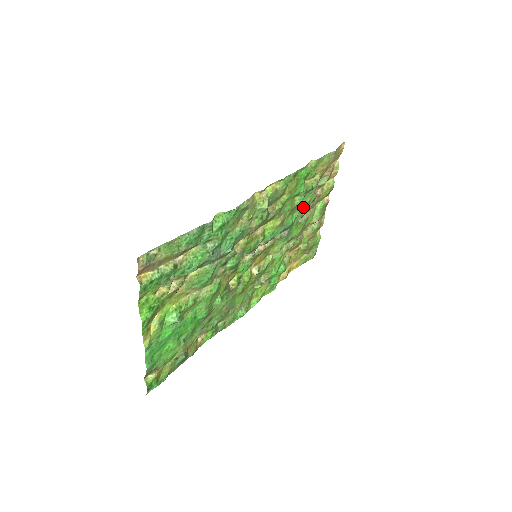
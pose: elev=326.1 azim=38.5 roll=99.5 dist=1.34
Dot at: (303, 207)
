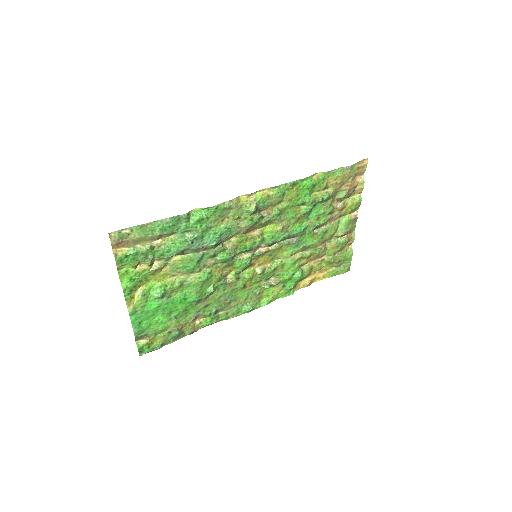
Dot at: (315, 217)
